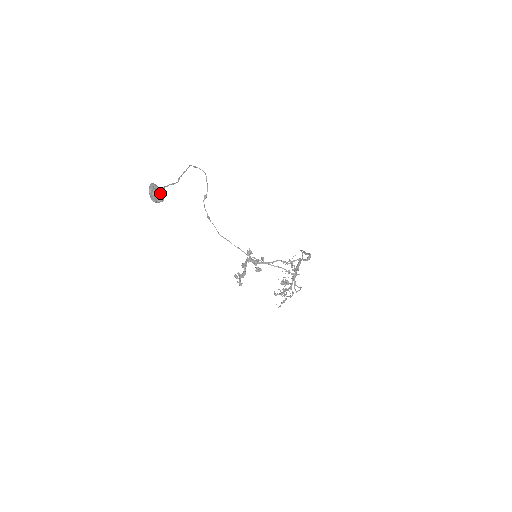
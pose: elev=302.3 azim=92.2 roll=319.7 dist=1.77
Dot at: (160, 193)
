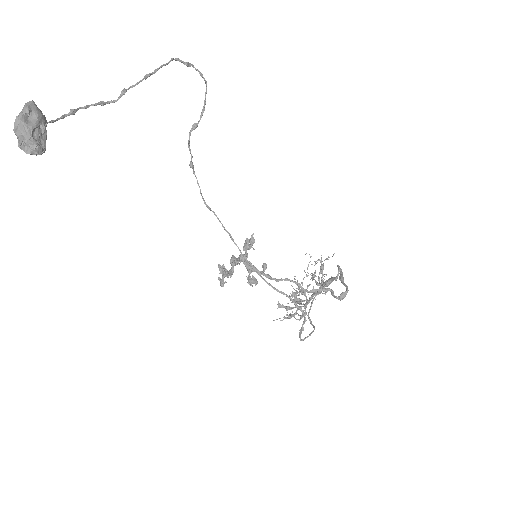
Dot at: (39, 132)
